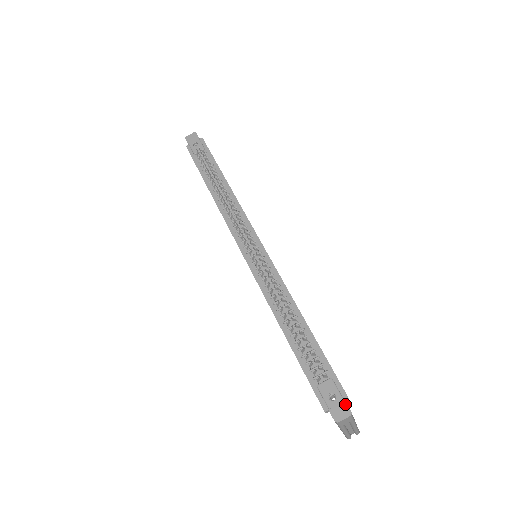
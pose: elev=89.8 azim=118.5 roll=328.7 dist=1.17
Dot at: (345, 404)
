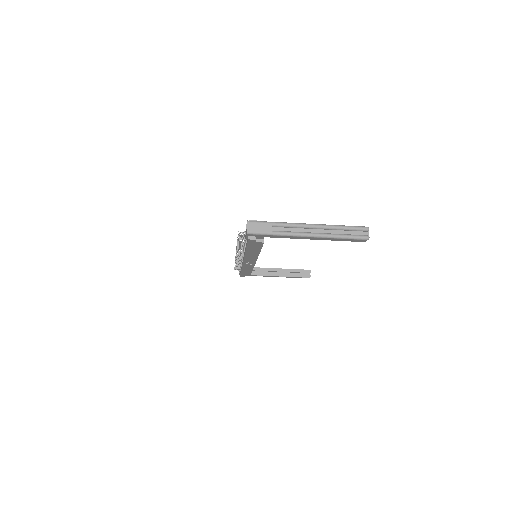
Dot at: occluded
